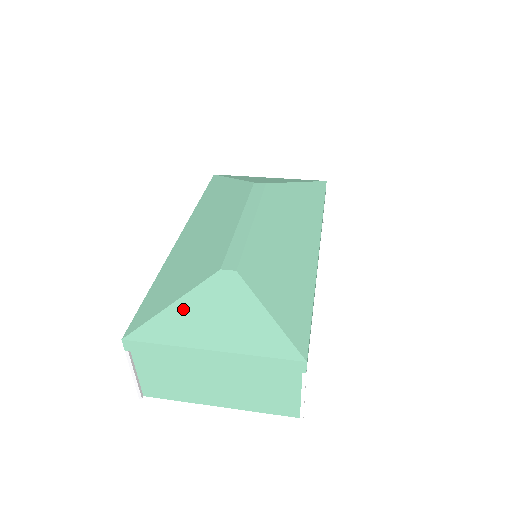
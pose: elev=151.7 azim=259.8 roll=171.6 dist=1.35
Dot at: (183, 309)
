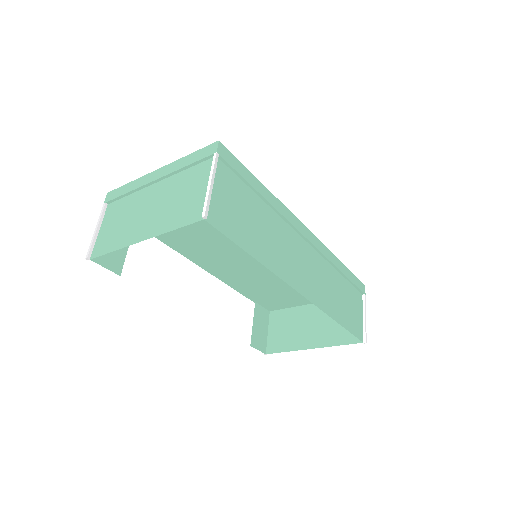
Dot at: occluded
